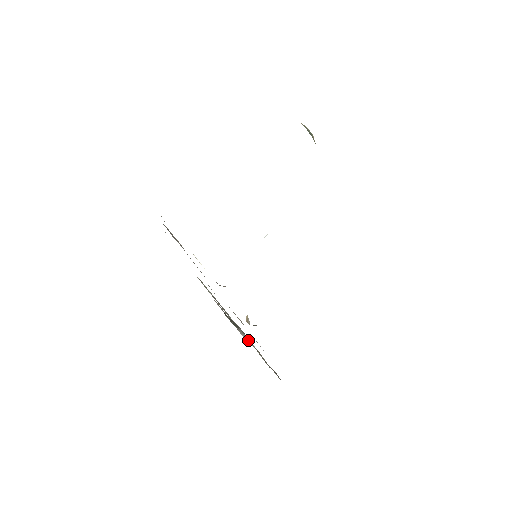
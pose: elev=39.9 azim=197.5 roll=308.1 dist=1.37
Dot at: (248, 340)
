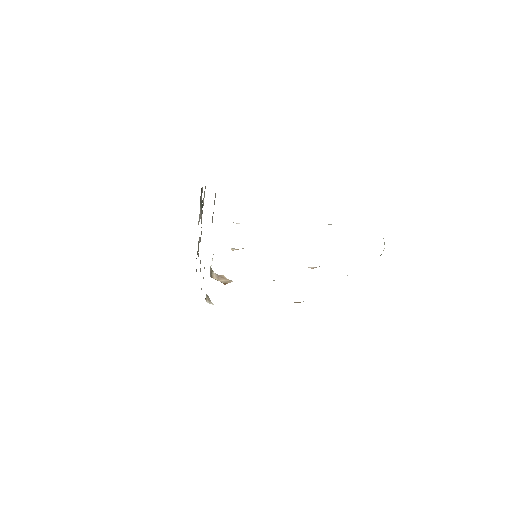
Dot at: (199, 238)
